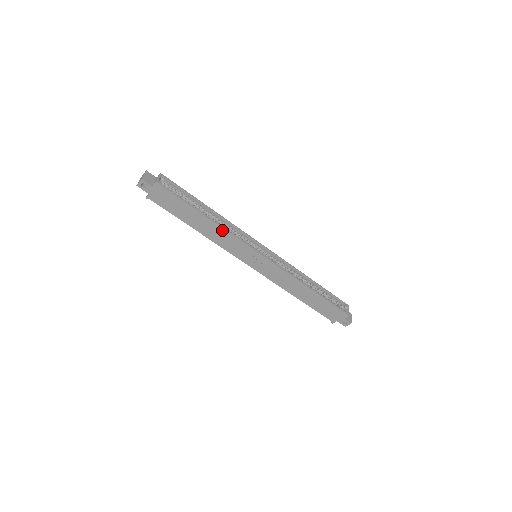
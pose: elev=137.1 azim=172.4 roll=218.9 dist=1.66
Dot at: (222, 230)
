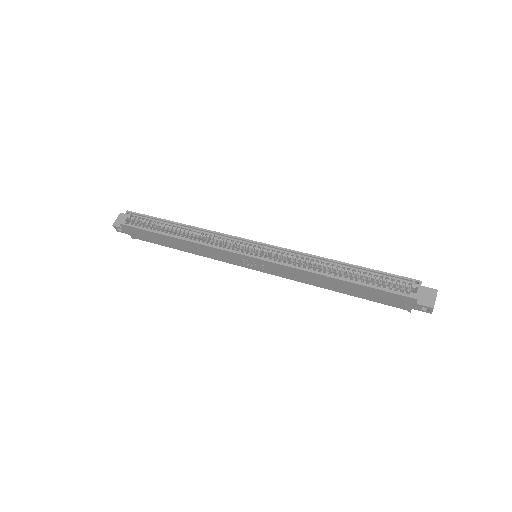
Dot at: (196, 244)
